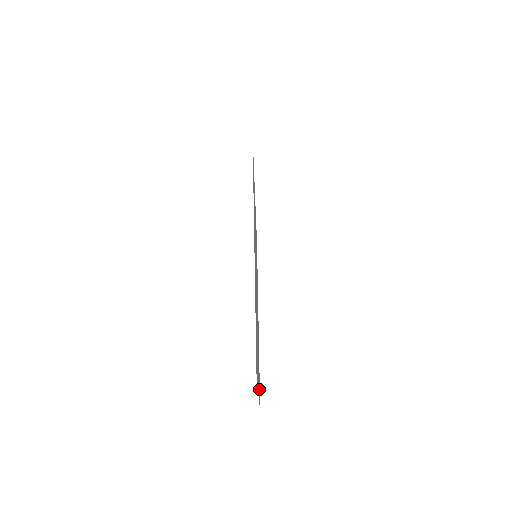
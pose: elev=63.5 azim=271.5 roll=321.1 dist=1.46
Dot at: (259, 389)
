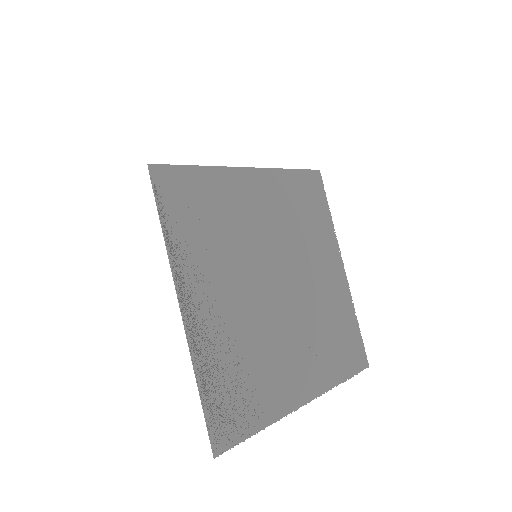
Dot at: (346, 359)
